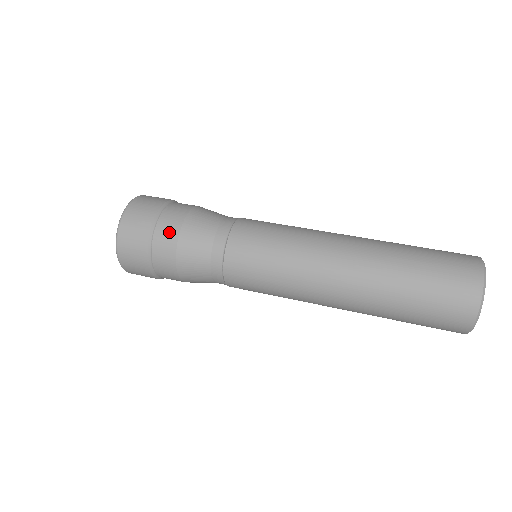
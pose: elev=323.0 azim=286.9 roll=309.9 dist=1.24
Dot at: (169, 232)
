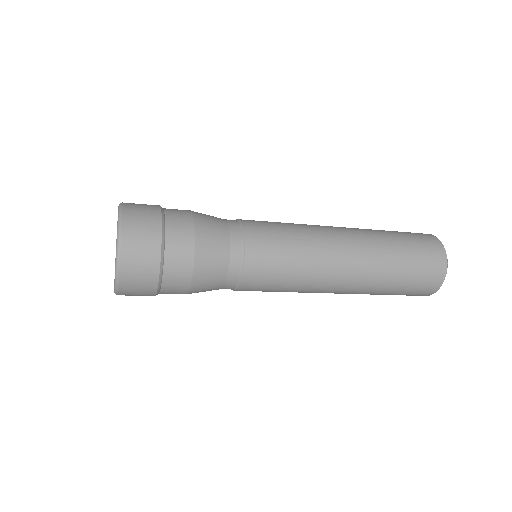
Dot at: (181, 214)
